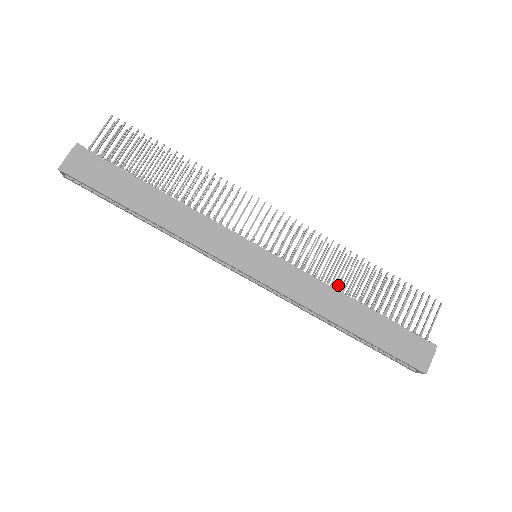
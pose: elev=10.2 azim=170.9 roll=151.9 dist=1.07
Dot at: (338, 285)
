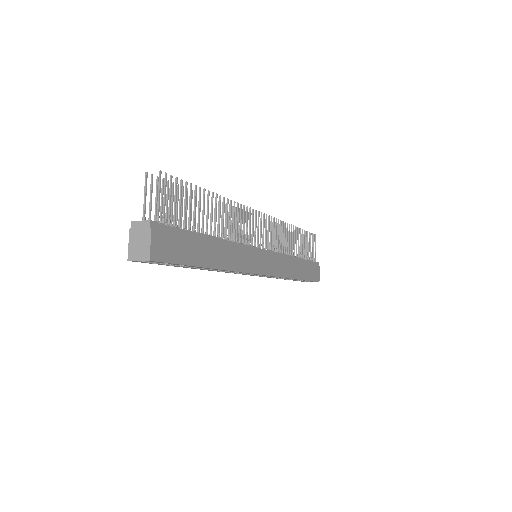
Dot at: occluded
